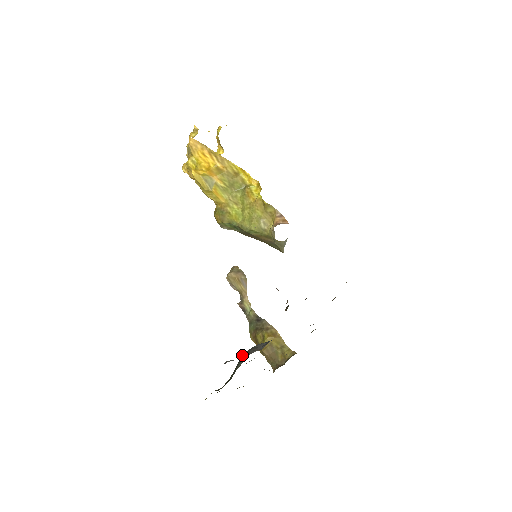
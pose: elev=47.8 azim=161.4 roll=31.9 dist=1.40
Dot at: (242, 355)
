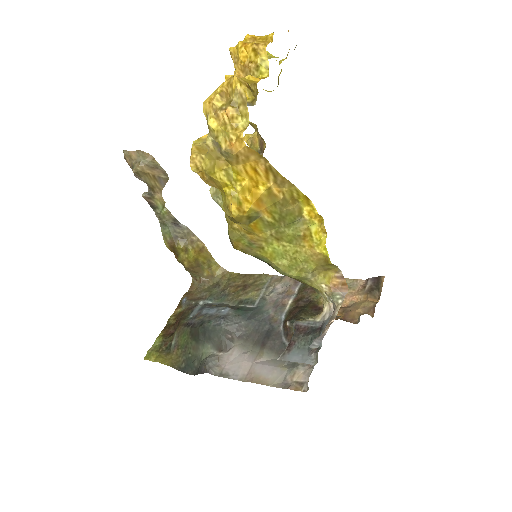
Dot at: (206, 332)
